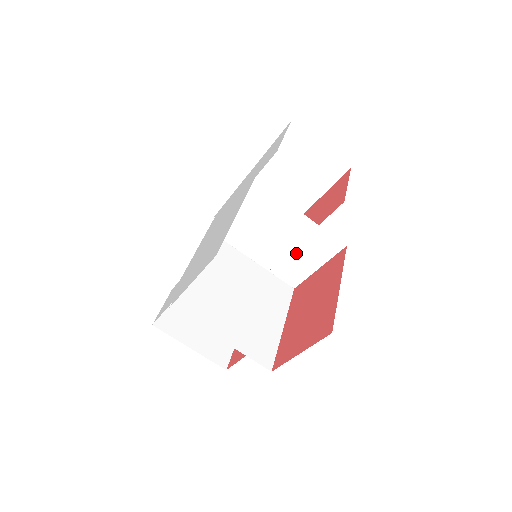
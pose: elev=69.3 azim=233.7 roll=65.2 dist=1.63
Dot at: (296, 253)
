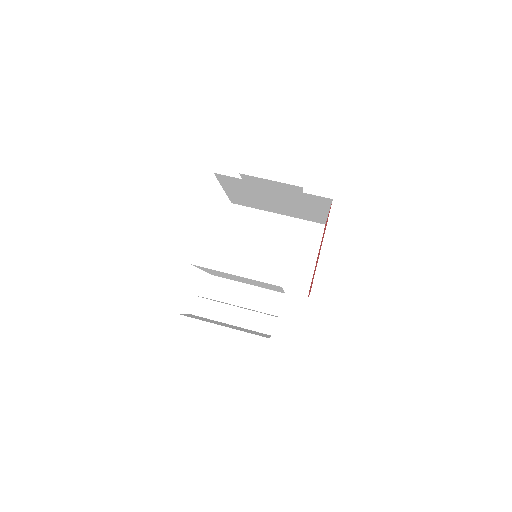
Dot at: (291, 256)
